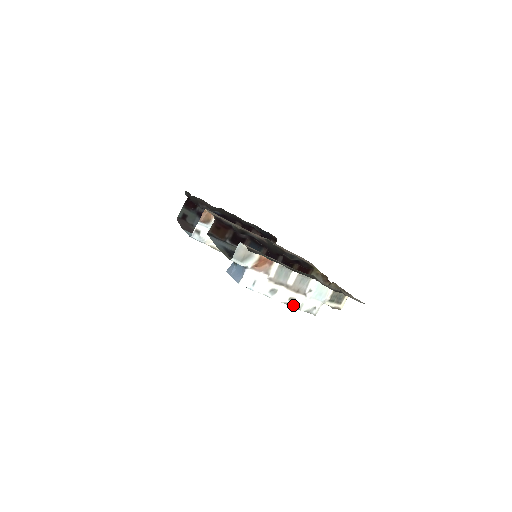
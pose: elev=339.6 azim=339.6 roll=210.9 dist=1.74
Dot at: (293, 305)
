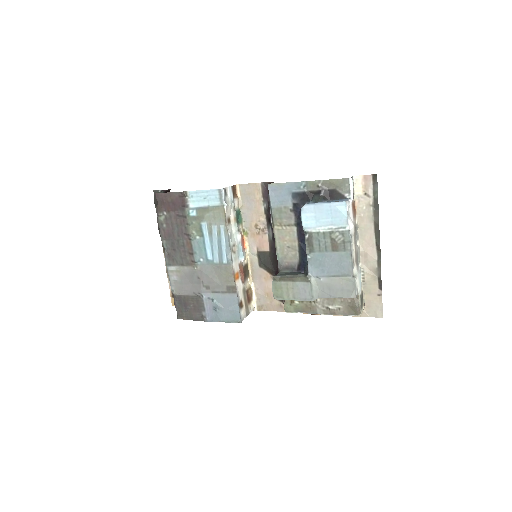
Dot at: (353, 268)
